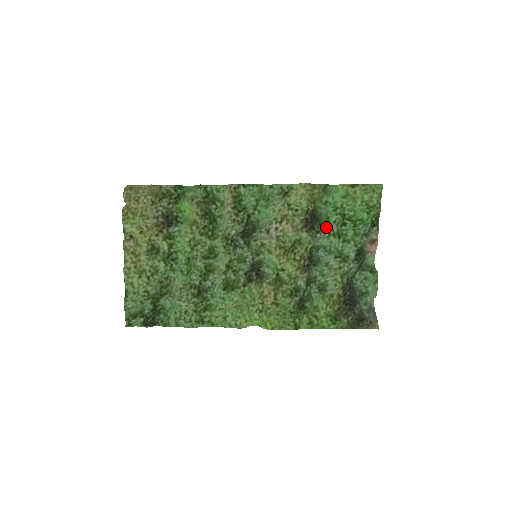
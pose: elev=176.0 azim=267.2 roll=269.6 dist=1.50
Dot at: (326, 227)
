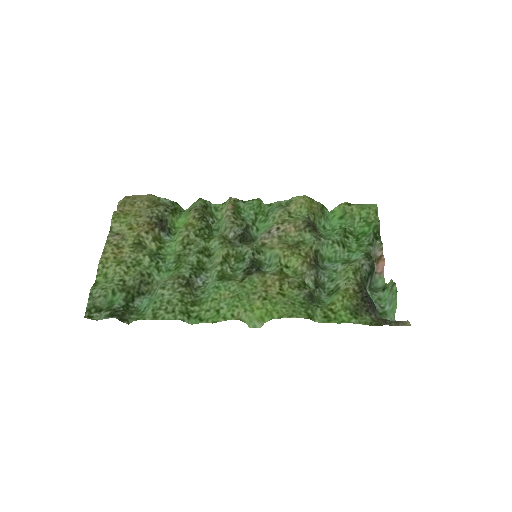
Dot at: (328, 237)
